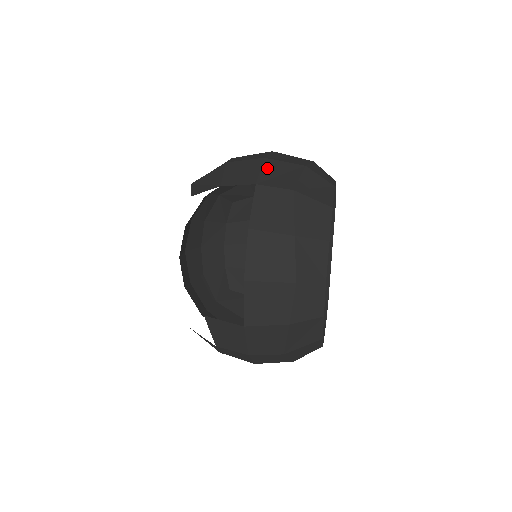
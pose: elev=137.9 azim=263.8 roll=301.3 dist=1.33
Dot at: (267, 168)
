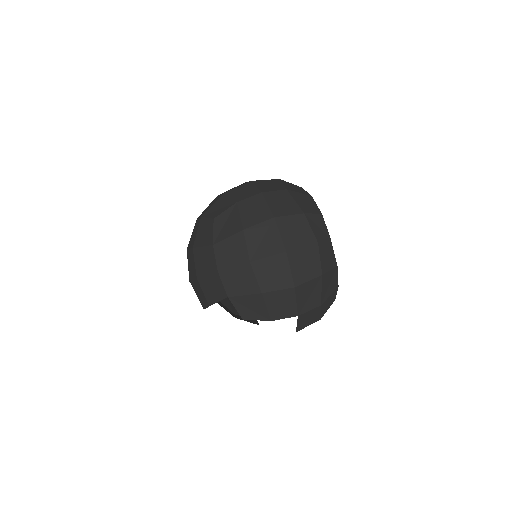
Dot at: (300, 297)
